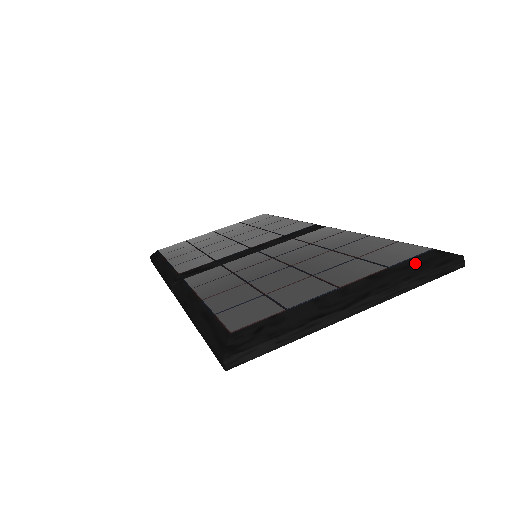
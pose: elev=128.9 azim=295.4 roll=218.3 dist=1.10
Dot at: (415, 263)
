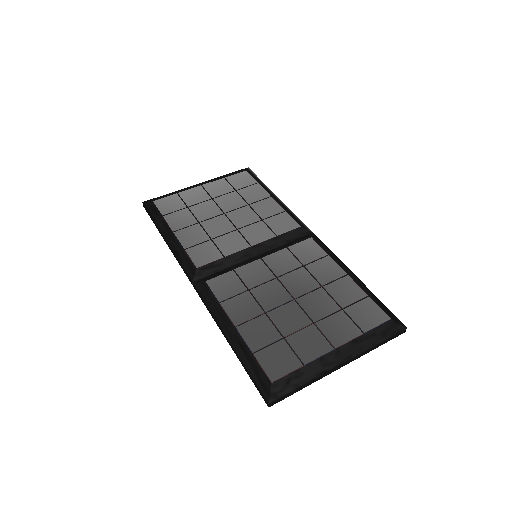
Dot at: (380, 331)
